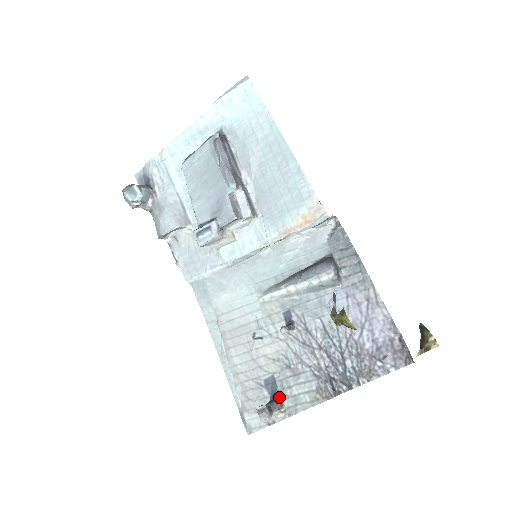
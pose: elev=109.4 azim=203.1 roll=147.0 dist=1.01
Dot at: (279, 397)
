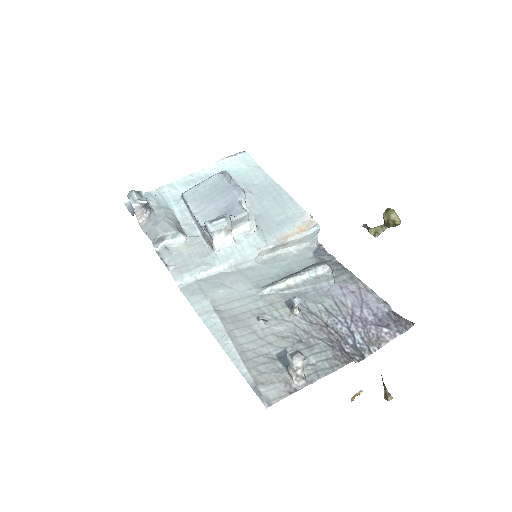
Dot at: occluded
